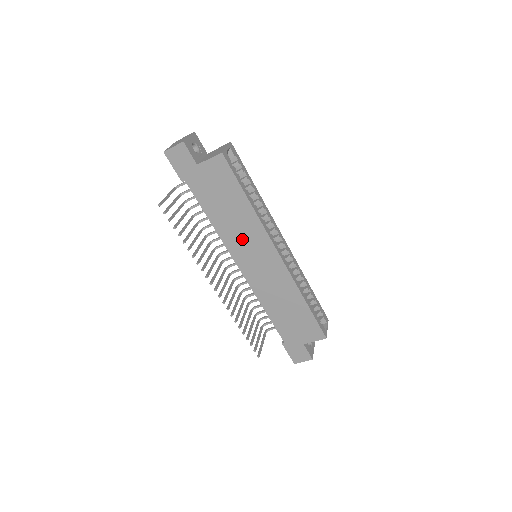
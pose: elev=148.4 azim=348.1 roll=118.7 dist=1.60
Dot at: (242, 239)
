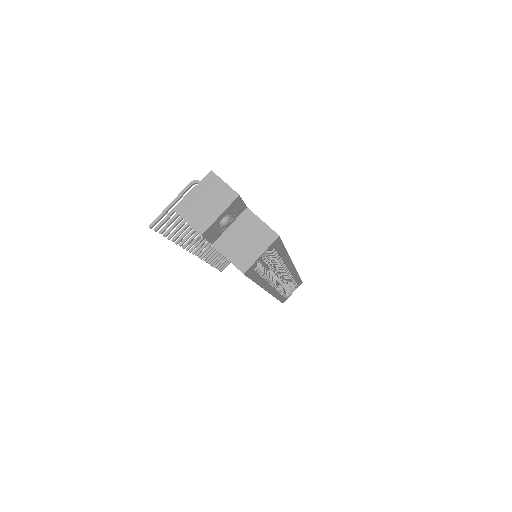
Dot at: occluded
